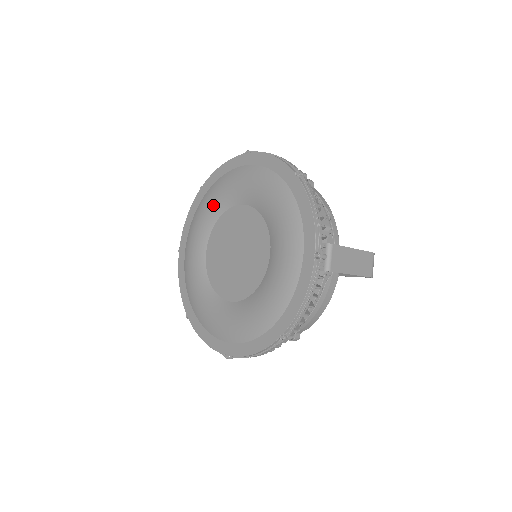
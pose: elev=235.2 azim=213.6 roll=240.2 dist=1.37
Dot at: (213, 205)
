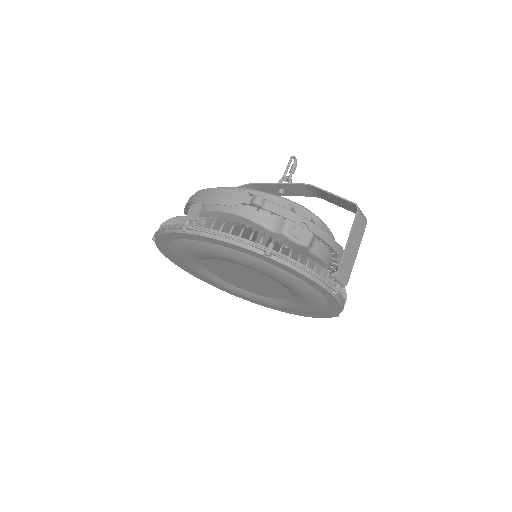
Dot at: (188, 258)
